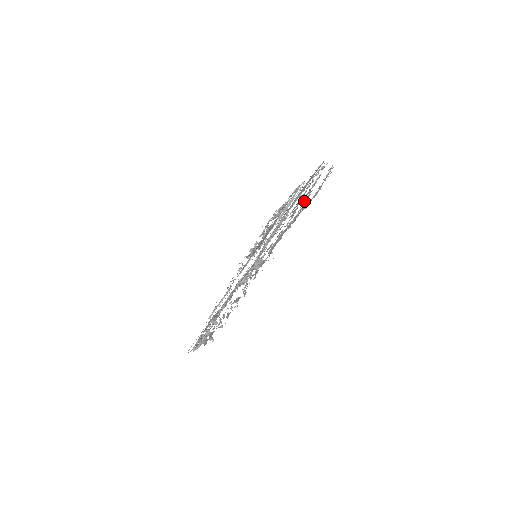
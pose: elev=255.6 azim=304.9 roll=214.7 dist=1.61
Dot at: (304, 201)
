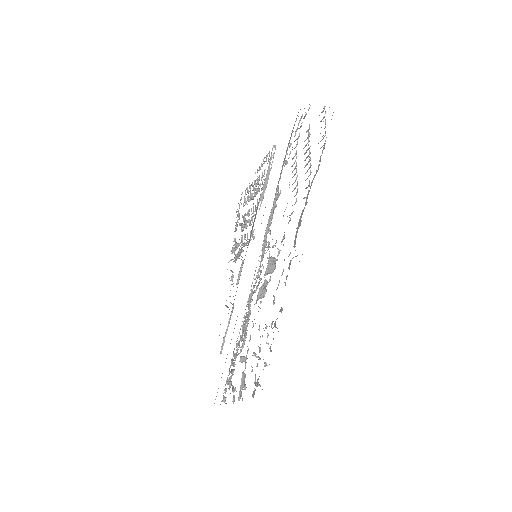
Dot at: (307, 164)
